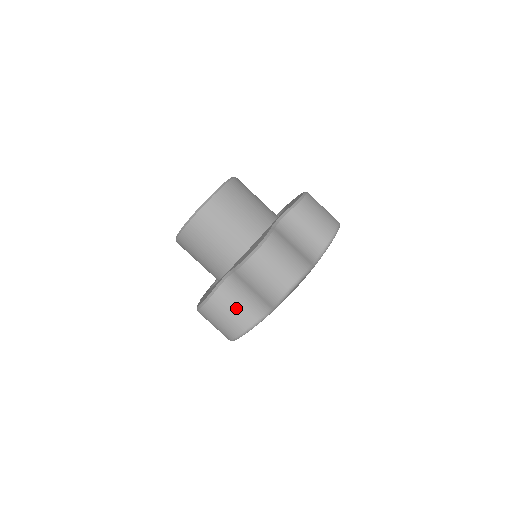
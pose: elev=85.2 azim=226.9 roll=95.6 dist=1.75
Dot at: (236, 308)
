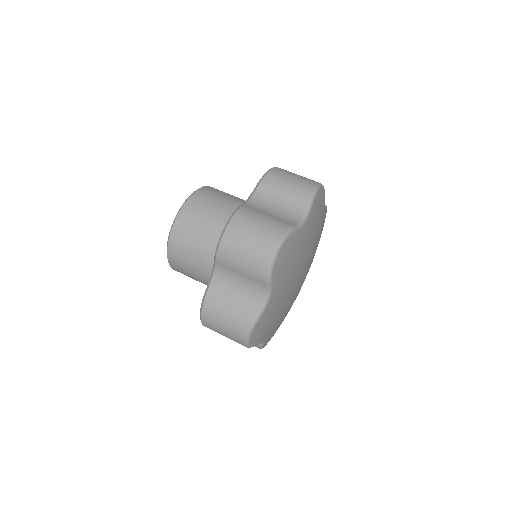
Dot at: (233, 302)
